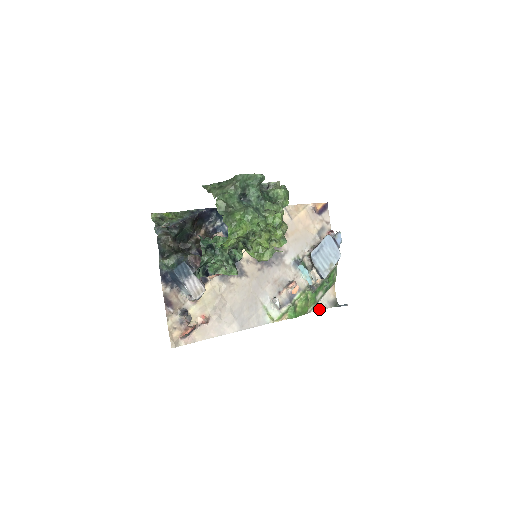
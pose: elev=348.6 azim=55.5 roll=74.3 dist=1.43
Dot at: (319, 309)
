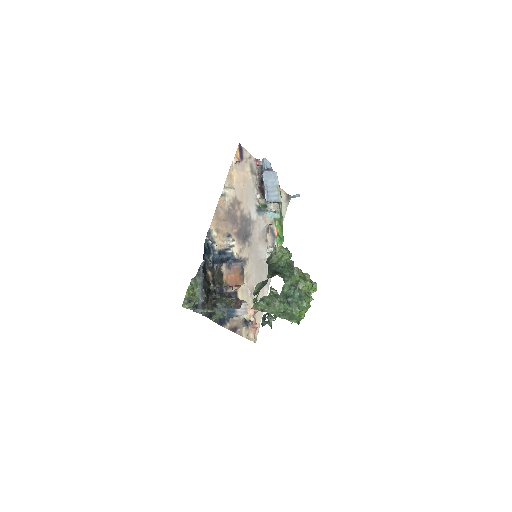
Dot at: (285, 214)
